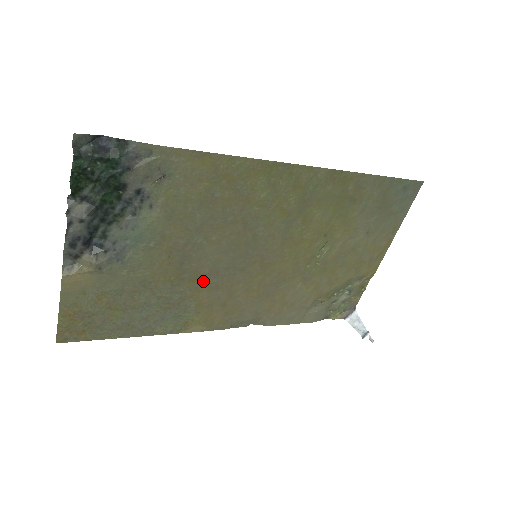
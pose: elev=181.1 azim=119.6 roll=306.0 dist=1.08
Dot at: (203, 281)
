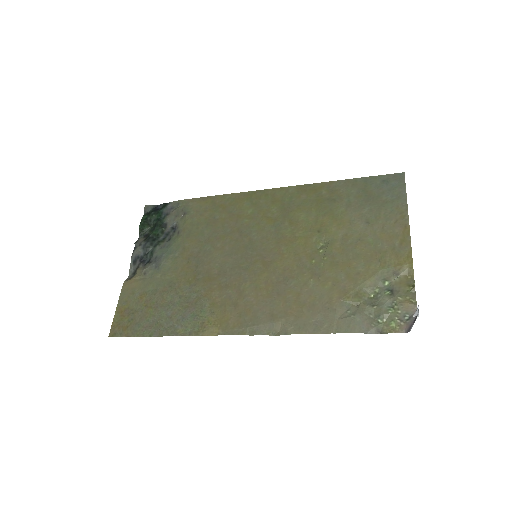
Dot at: (214, 281)
